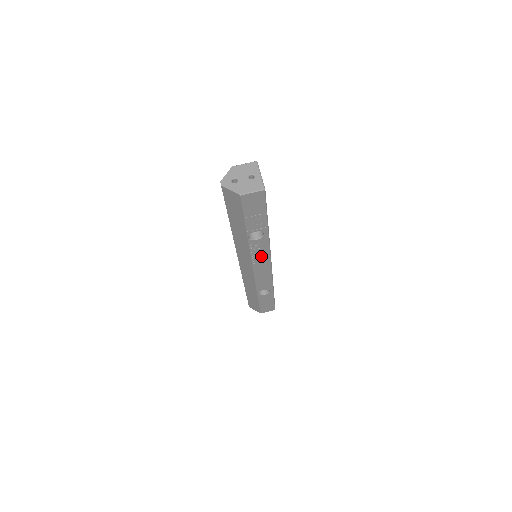
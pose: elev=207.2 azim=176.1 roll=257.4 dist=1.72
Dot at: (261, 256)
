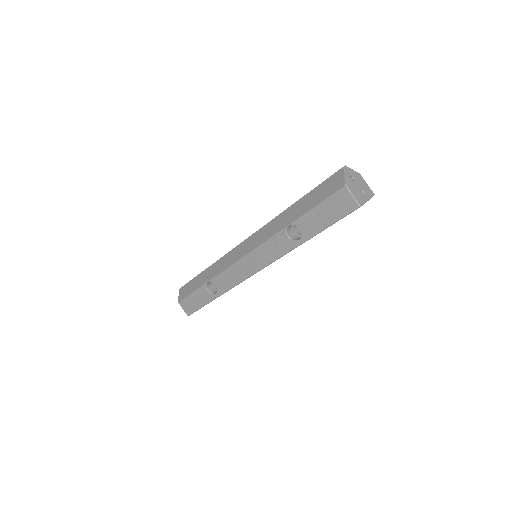
Dot at: (266, 255)
